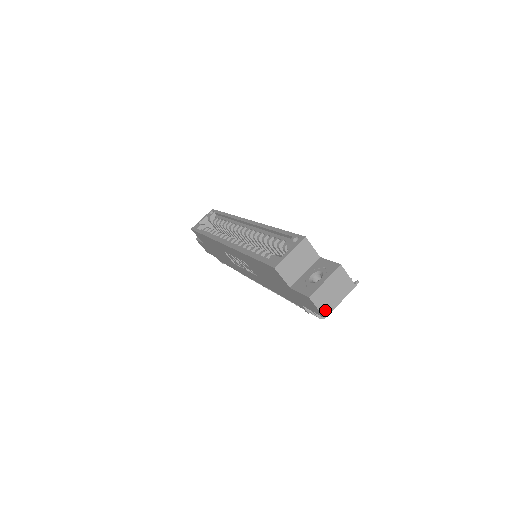
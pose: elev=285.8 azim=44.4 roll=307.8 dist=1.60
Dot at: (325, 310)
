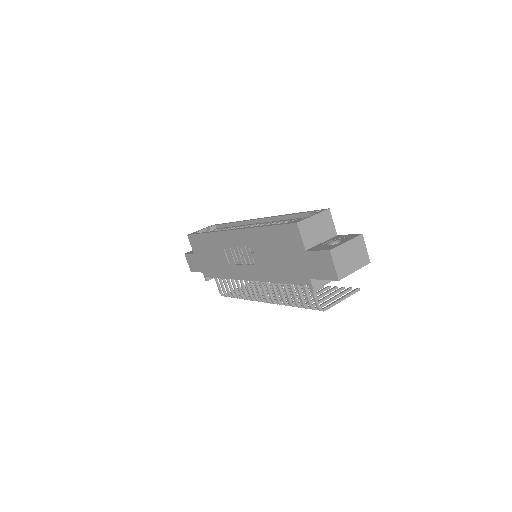
Dot at: (340, 272)
